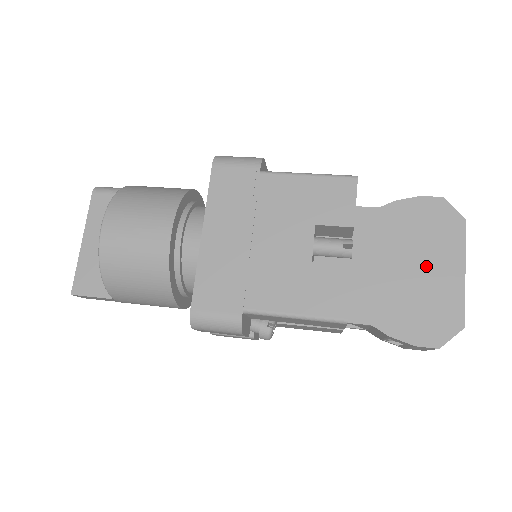
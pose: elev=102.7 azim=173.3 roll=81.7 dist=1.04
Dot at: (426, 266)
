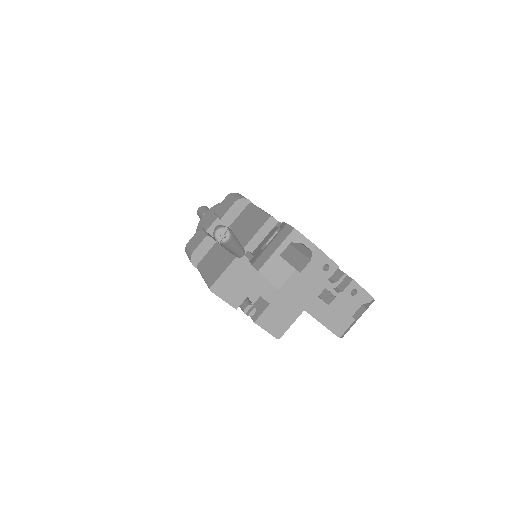
Dot at: occluded
